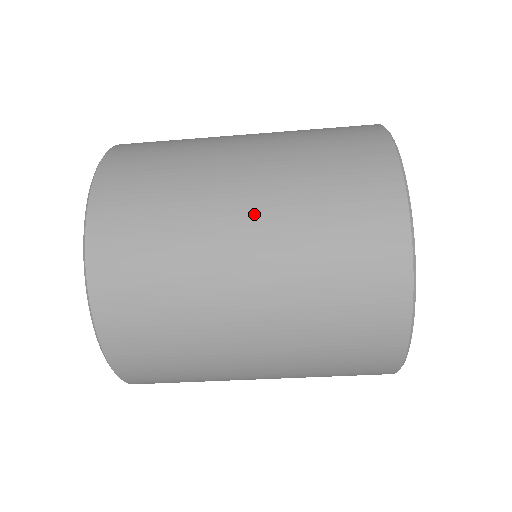
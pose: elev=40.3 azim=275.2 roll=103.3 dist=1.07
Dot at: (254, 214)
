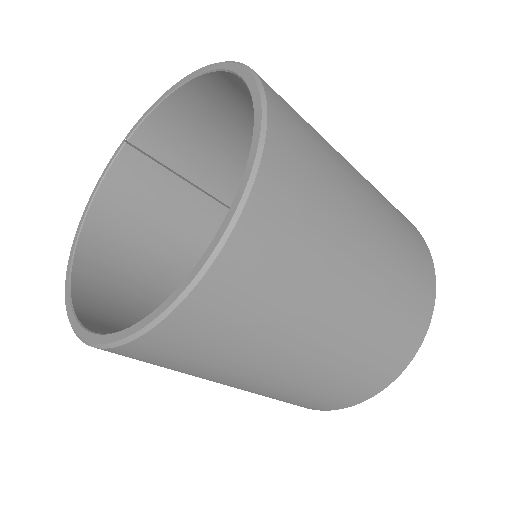
Dot at: (376, 227)
